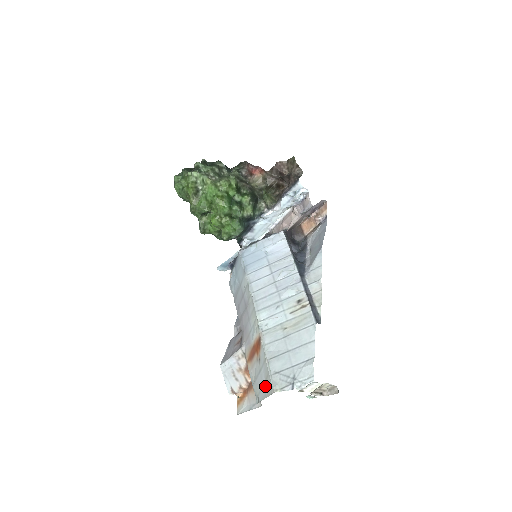
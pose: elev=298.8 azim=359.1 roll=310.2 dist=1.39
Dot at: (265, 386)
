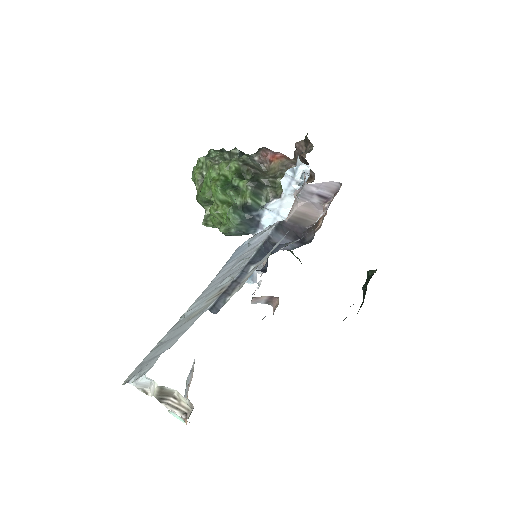
Dot at: occluded
